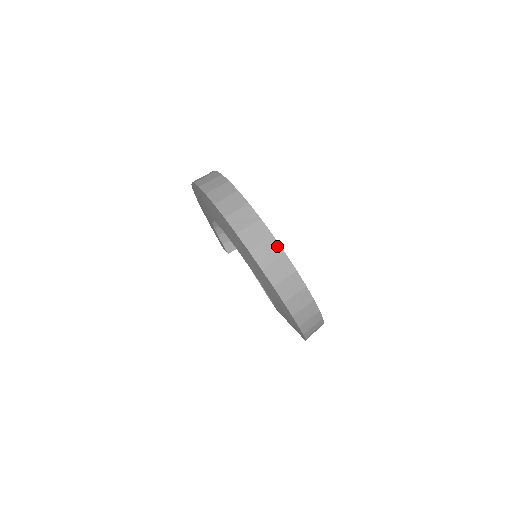
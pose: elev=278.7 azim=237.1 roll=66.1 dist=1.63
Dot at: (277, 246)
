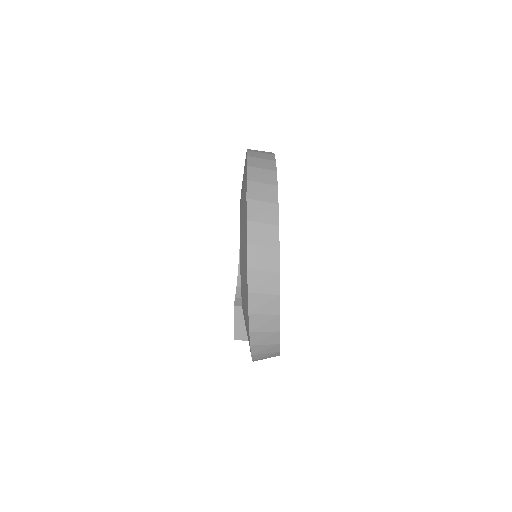
Dot at: occluded
